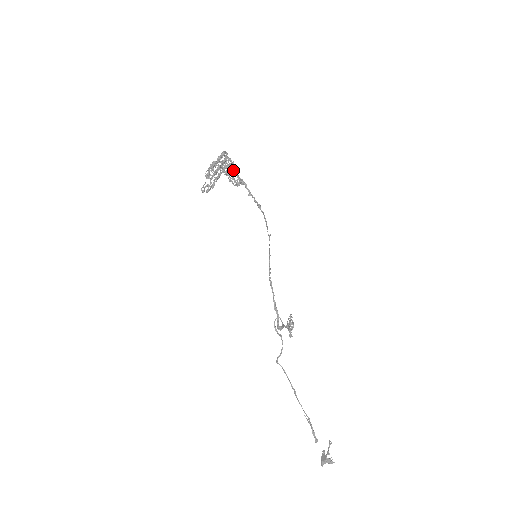
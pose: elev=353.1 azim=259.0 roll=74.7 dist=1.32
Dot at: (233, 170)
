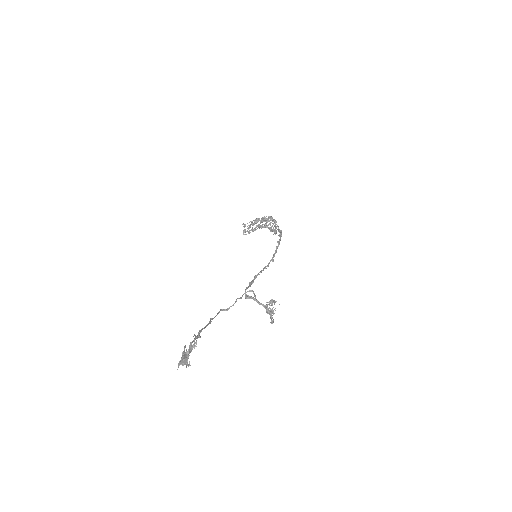
Dot at: (271, 222)
